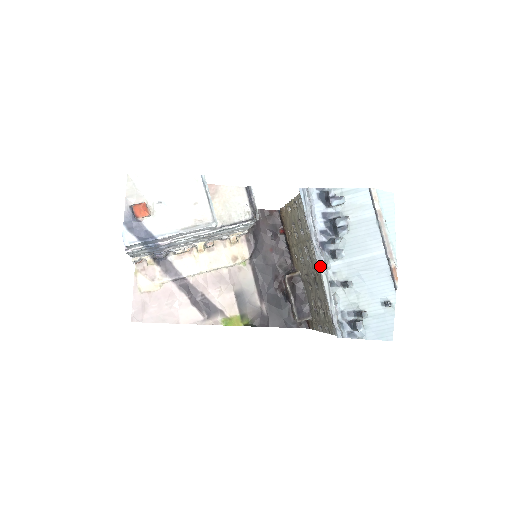
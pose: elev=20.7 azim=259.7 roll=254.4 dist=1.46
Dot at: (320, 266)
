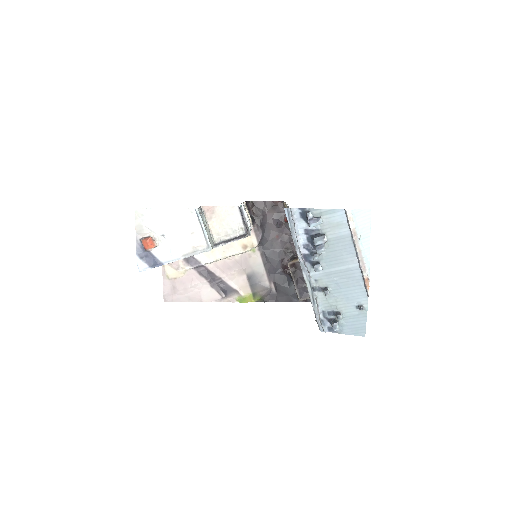
Dot at: (304, 274)
